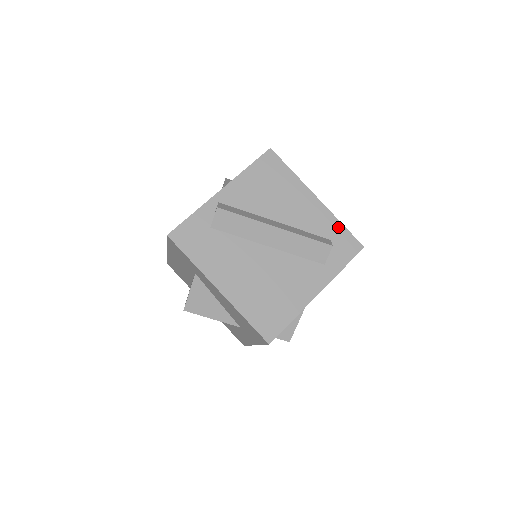
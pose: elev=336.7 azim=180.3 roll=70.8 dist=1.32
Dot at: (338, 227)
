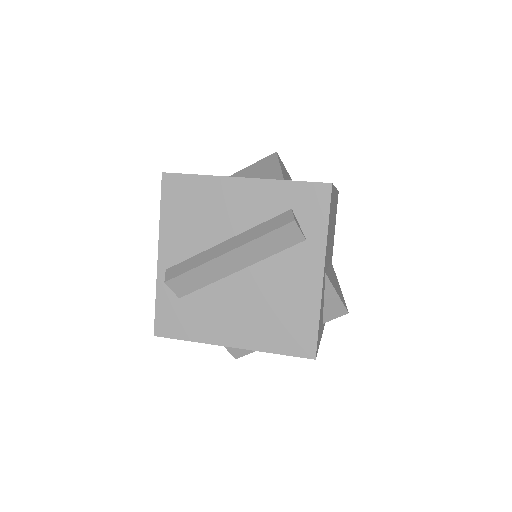
Dot at: (288, 188)
